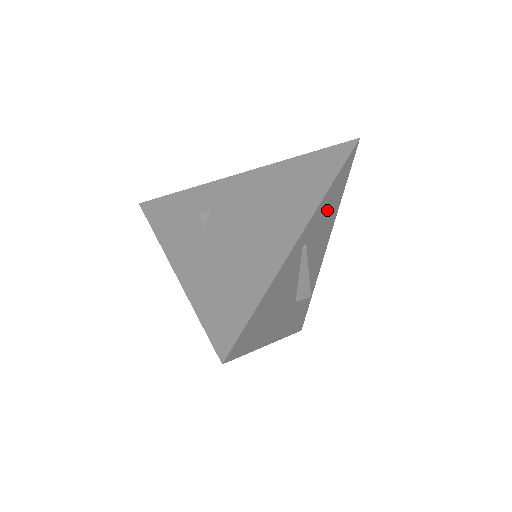
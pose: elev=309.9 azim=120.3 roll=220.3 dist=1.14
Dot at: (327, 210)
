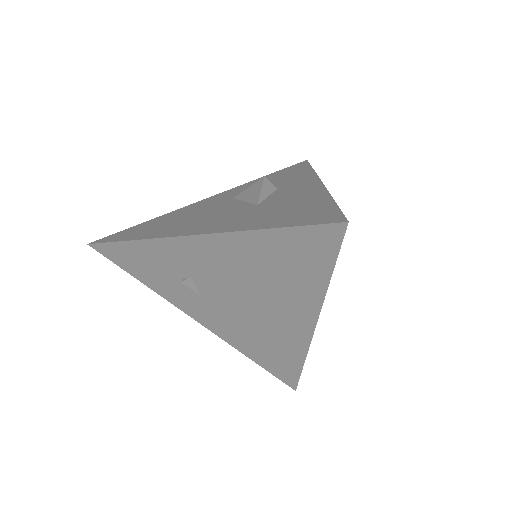
Dot at: occluded
